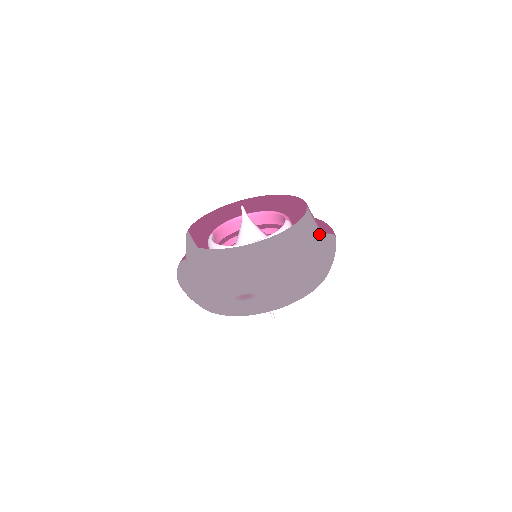
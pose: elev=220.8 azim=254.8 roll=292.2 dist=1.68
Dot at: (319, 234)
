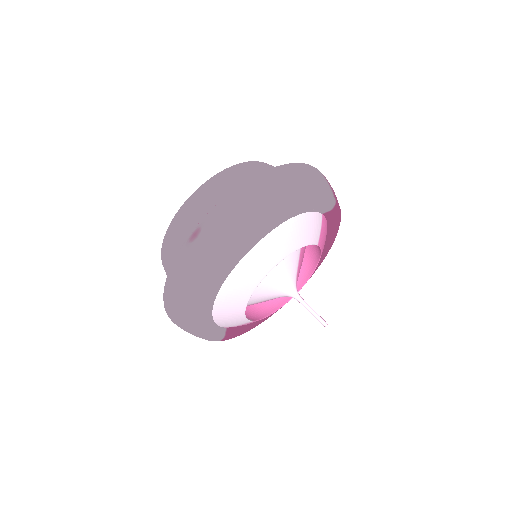
Dot at: occluded
